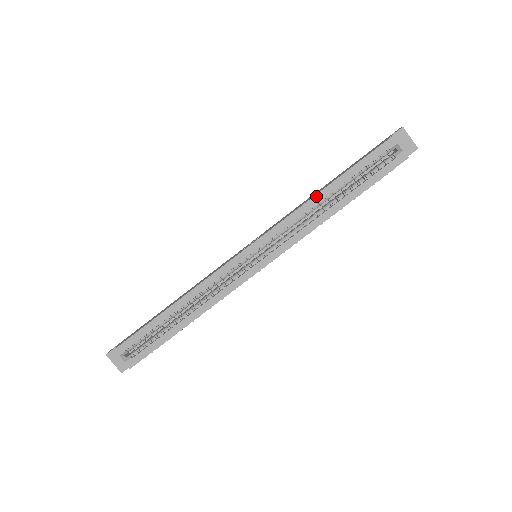
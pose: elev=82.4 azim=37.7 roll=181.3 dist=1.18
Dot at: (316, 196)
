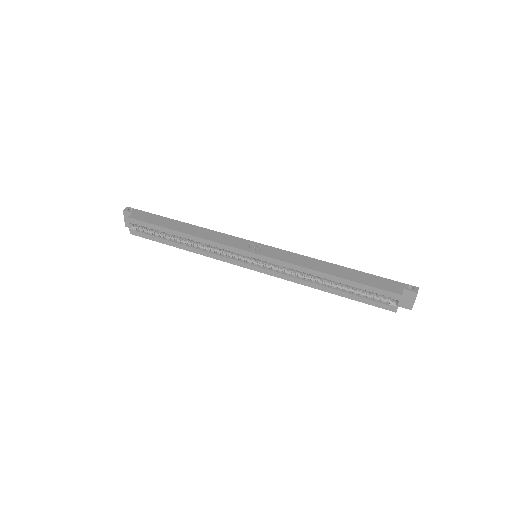
Dot at: (320, 273)
